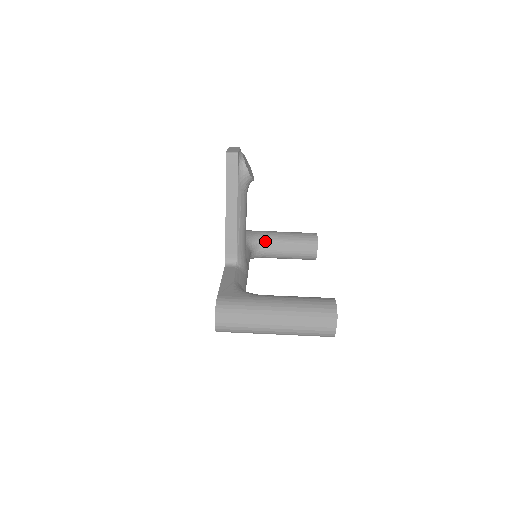
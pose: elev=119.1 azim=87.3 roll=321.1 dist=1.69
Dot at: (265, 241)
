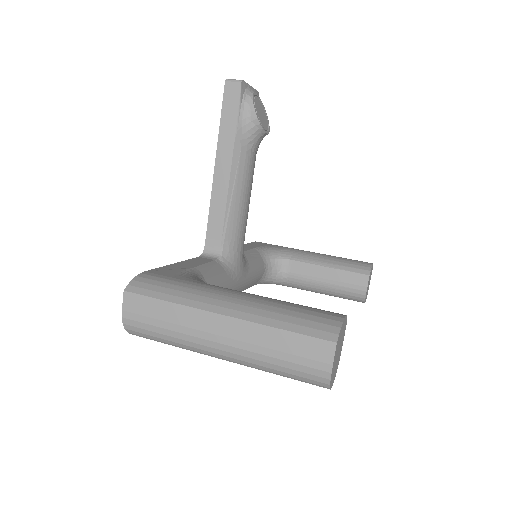
Dot at: (292, 259)
